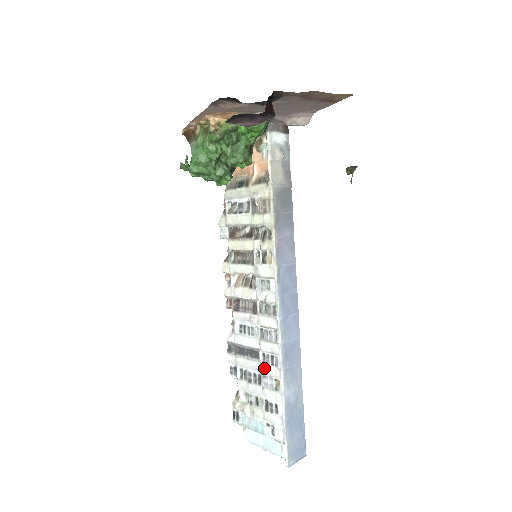
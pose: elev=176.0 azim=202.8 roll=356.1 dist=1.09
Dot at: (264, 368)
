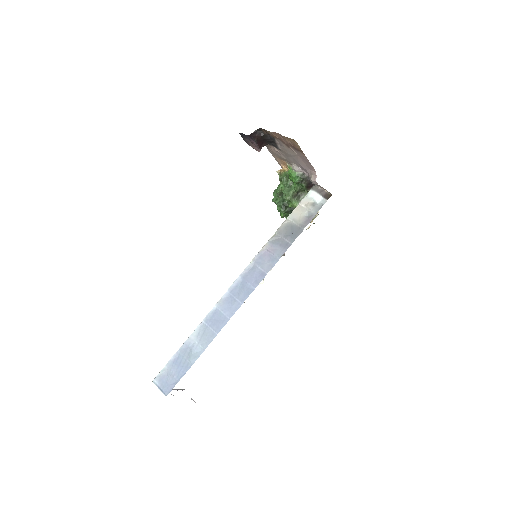
Dot at: occluded
